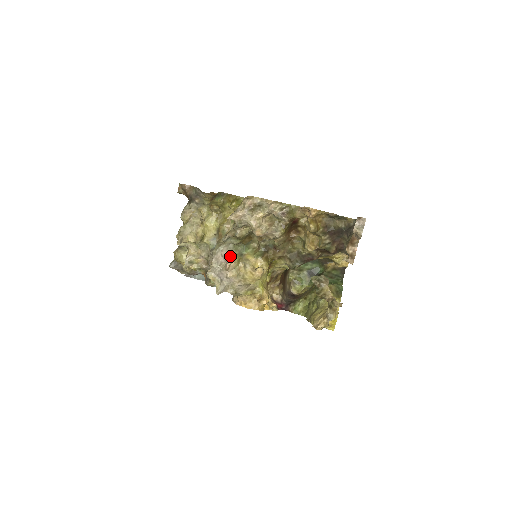
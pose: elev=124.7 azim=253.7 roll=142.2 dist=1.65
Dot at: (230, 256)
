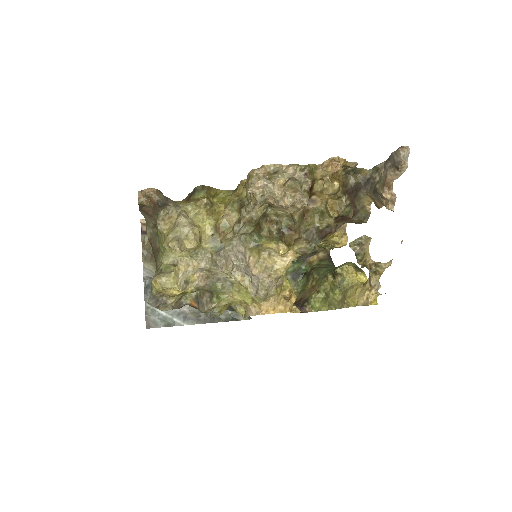
Dot at: (245, 251)
